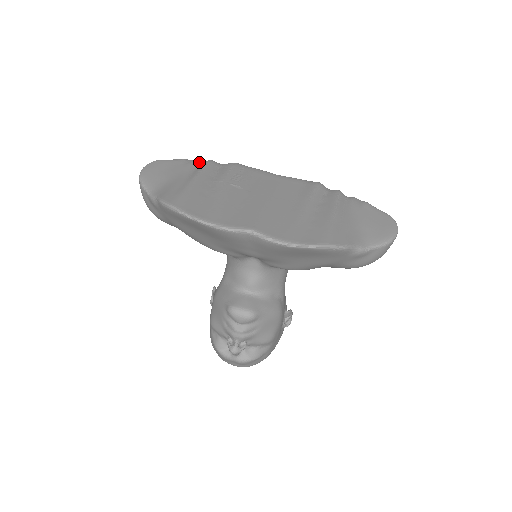
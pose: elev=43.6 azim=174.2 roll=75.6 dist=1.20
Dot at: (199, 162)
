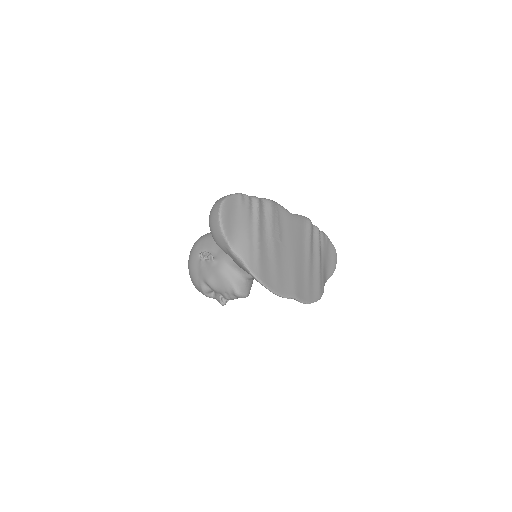
Dot at: (251, 200)
